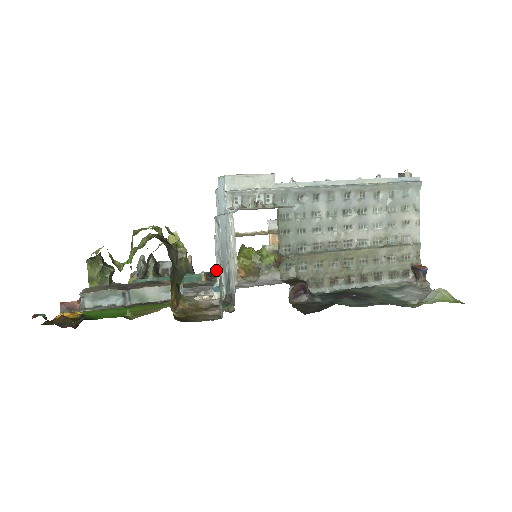
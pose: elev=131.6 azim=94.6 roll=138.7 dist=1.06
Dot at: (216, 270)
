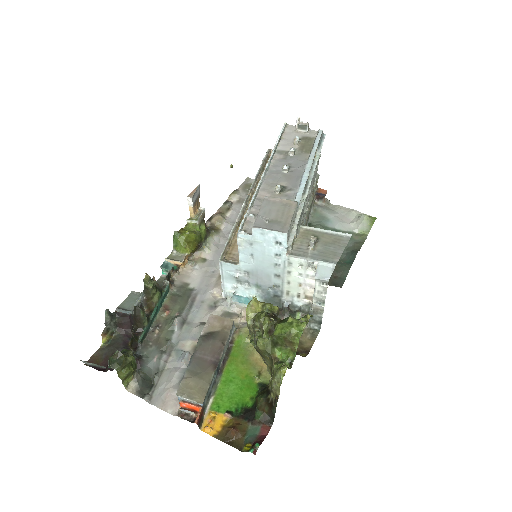
Dot at: (223, 284)
